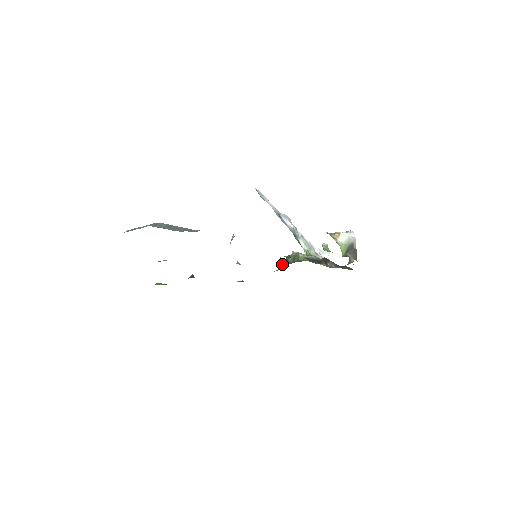
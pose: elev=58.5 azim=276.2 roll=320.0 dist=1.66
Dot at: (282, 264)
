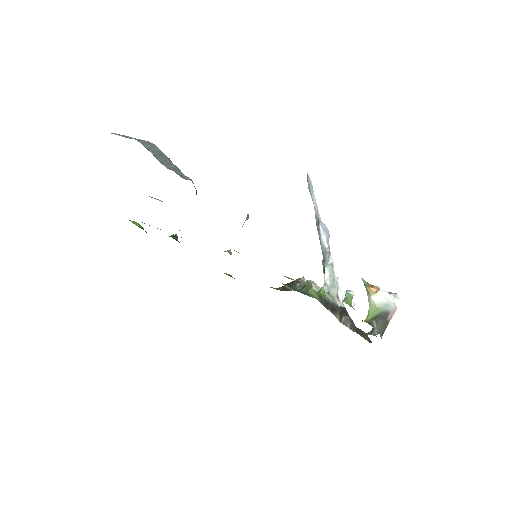
Dot at: (286, 284)
